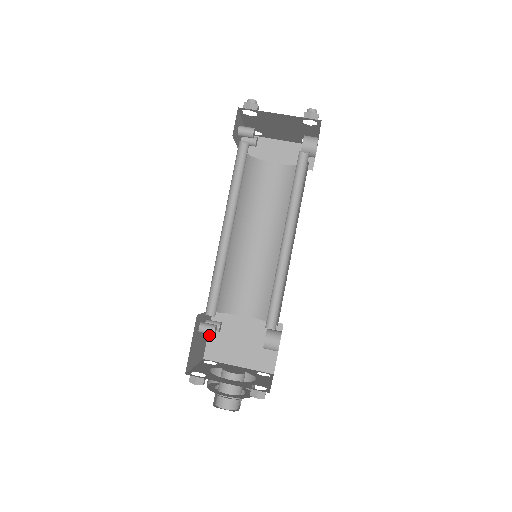
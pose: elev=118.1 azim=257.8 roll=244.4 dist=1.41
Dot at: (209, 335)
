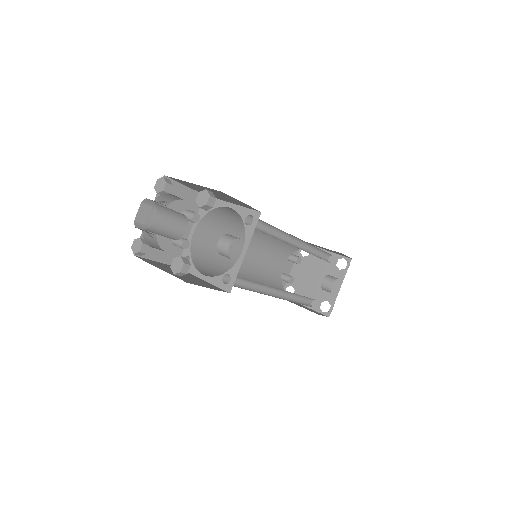
Dot at: (156, 262)
